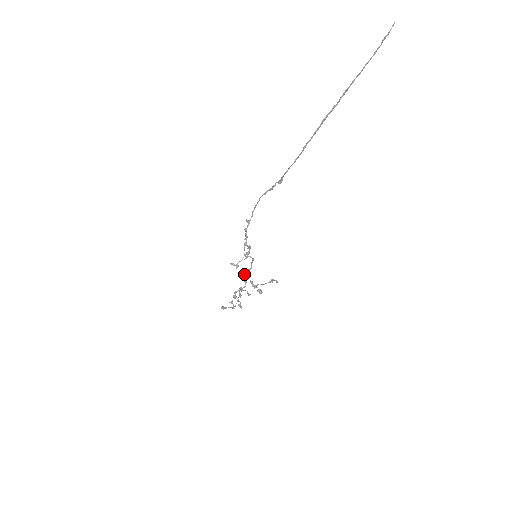
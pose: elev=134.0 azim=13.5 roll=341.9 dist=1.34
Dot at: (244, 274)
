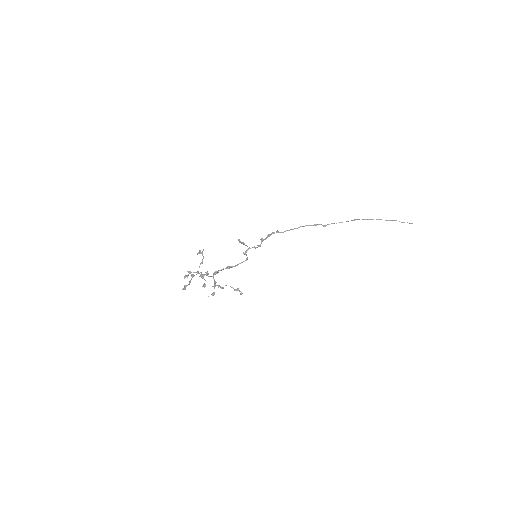
Dot at: (218, 270)
